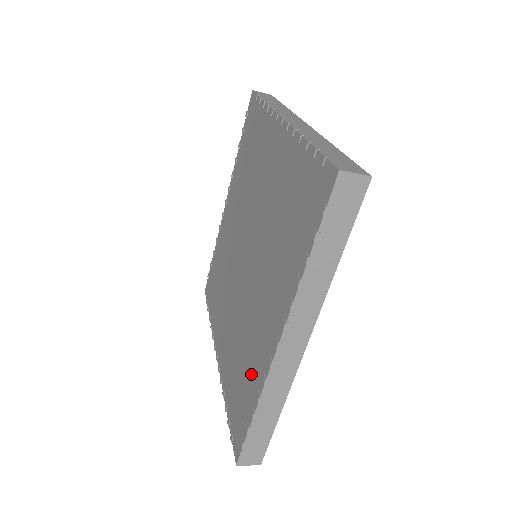
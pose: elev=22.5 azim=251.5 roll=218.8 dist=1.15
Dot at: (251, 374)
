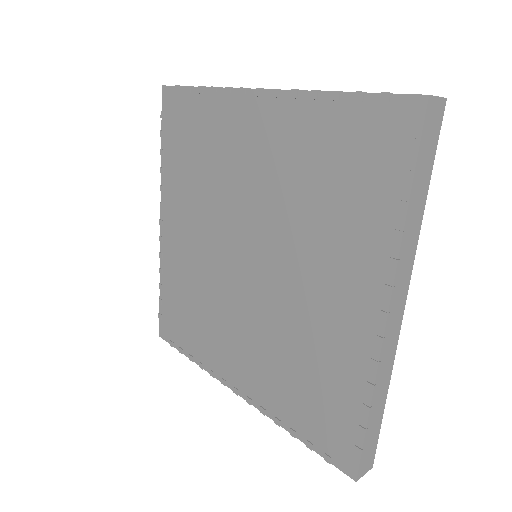
Dot at: (337, 373)
